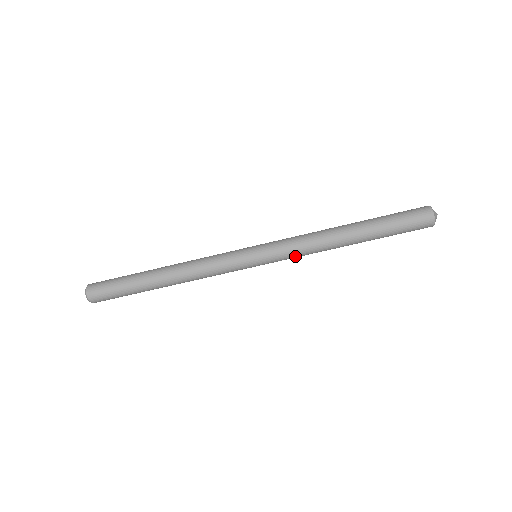
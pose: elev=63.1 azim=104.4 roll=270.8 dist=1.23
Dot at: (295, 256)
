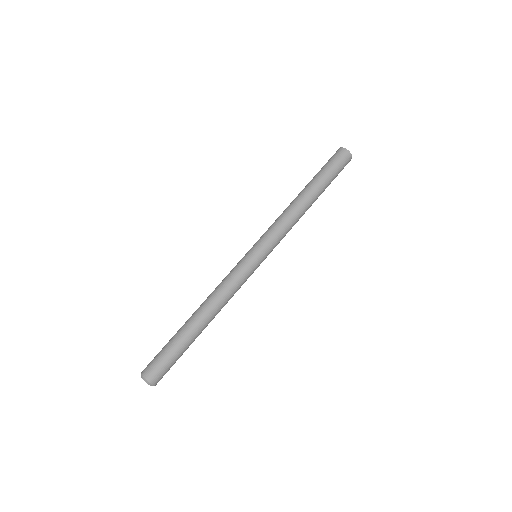
Dot at: (283, 236)
